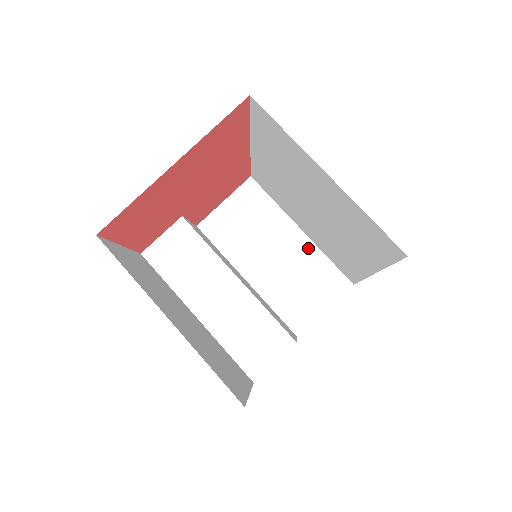
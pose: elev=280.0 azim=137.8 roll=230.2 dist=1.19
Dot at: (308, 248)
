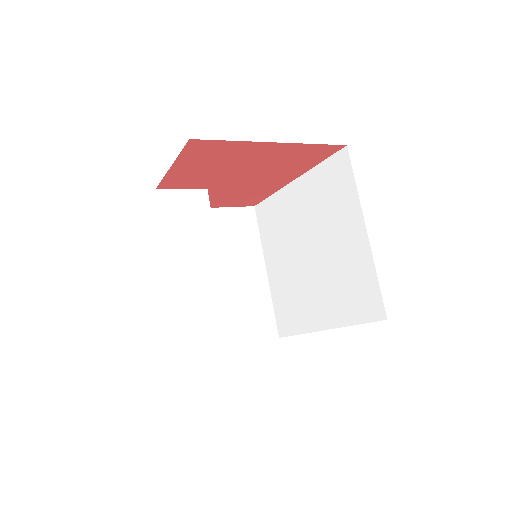
Dot at: (263, 287)
